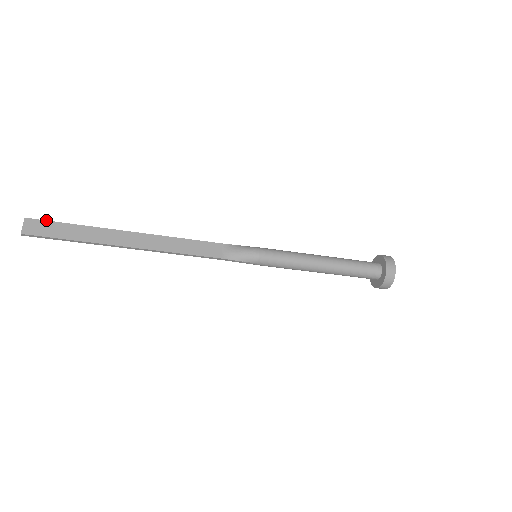
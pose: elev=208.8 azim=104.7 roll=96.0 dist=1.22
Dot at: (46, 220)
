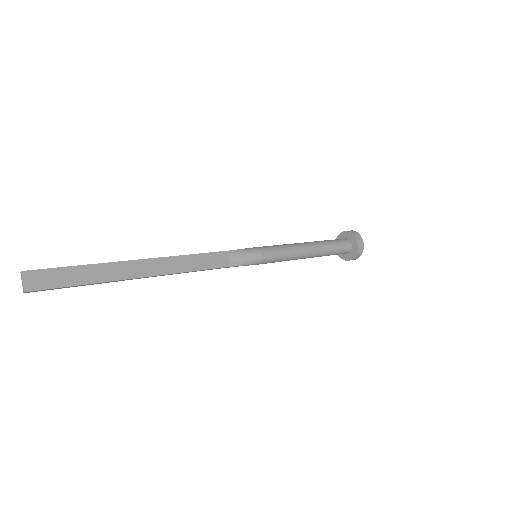
Dot at: (47, 268)
